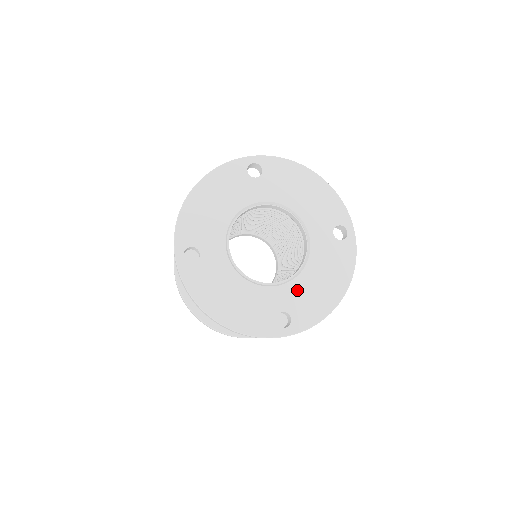
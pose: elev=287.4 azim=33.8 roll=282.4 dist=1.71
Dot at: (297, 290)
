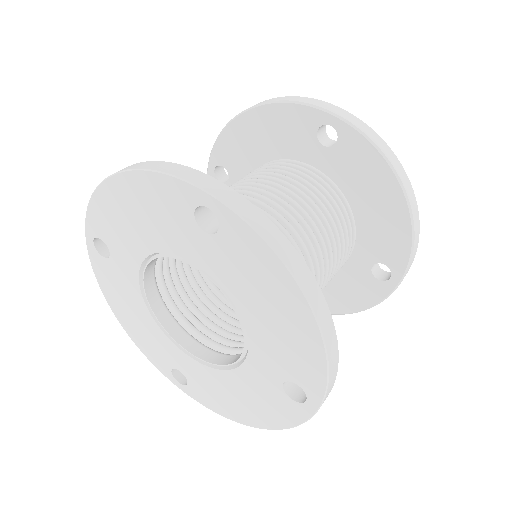
Dot at: (264, 346)
